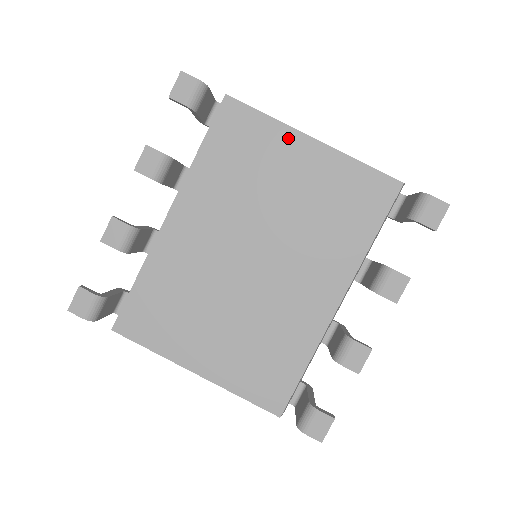
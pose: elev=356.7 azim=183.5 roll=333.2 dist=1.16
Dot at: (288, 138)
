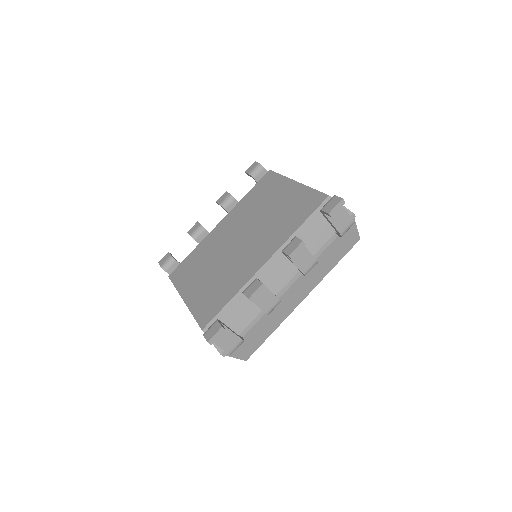
Dot at: (285, 183)
